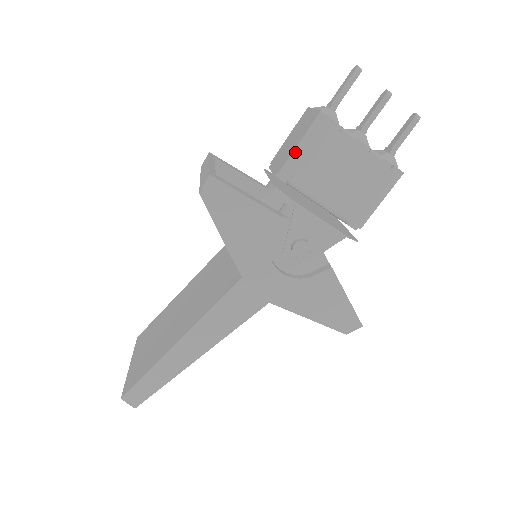
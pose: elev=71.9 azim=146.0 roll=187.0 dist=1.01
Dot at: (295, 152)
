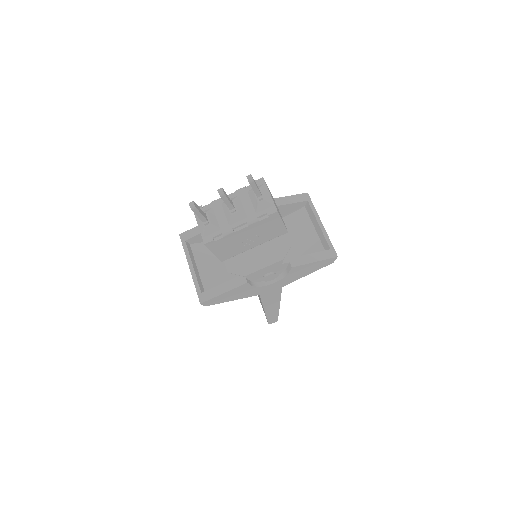
Dot at: (217, 255)
